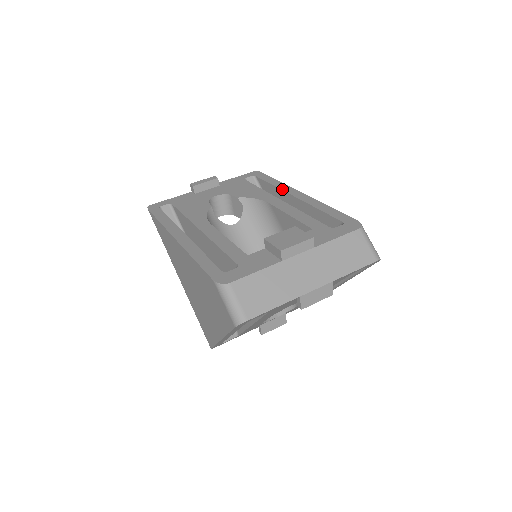
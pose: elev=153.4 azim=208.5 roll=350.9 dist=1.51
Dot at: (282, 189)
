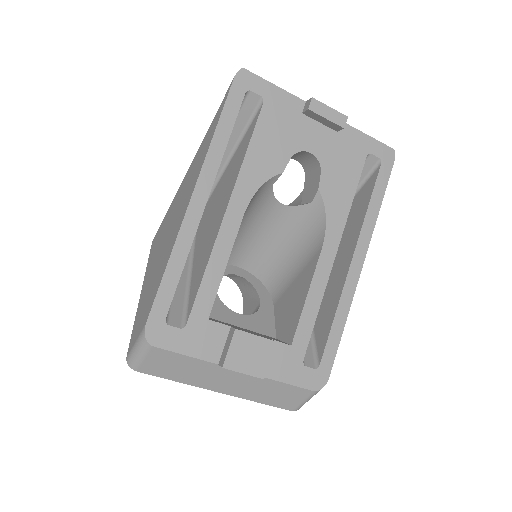
Dot at: (361, 234)
